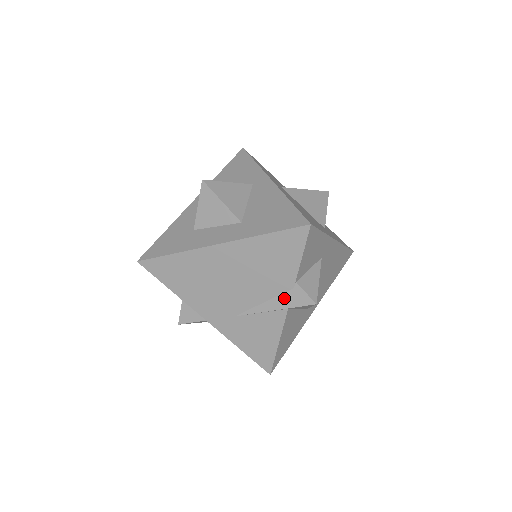
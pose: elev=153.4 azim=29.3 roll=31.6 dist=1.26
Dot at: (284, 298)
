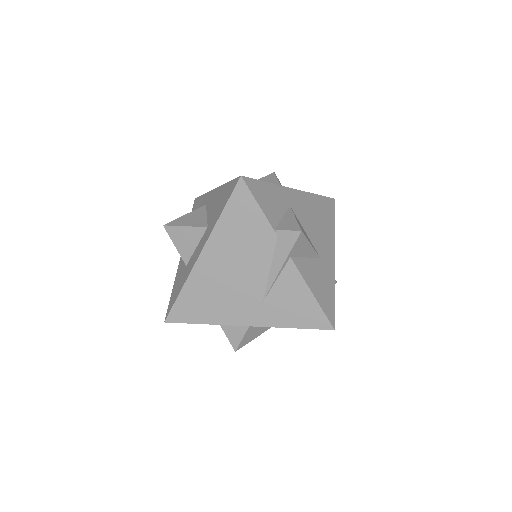
Dot at: (279, 251)
